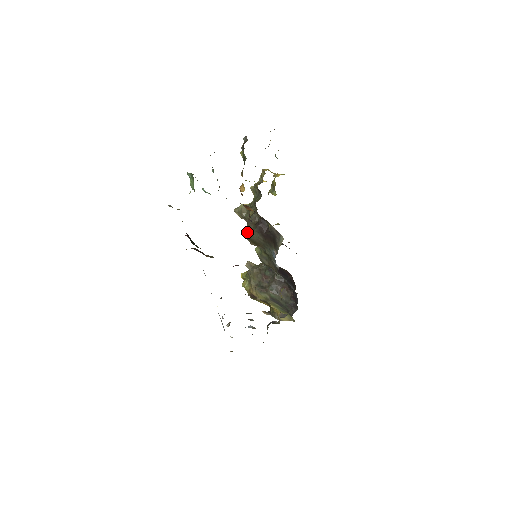
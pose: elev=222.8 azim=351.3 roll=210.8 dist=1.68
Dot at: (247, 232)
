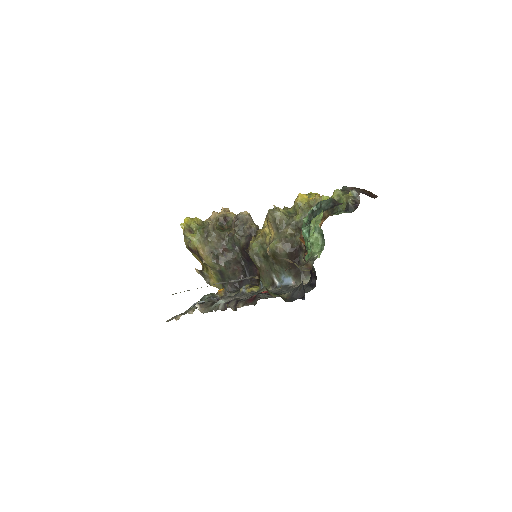
Dot at: (277, 248)
